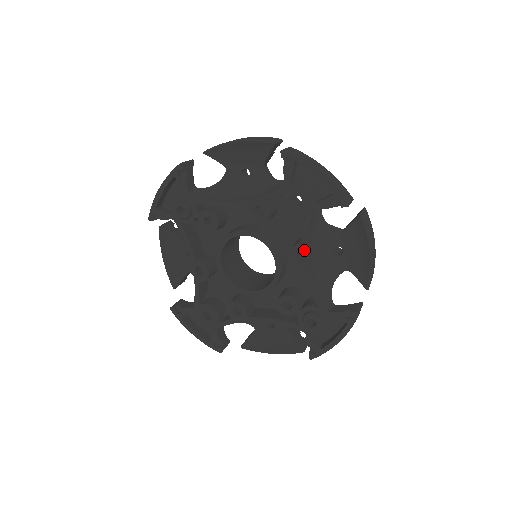
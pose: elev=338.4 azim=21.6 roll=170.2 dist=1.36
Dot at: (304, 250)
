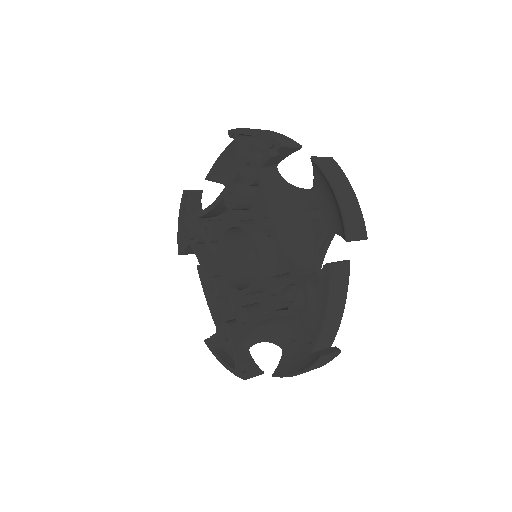
Dot at: (266, 216)
